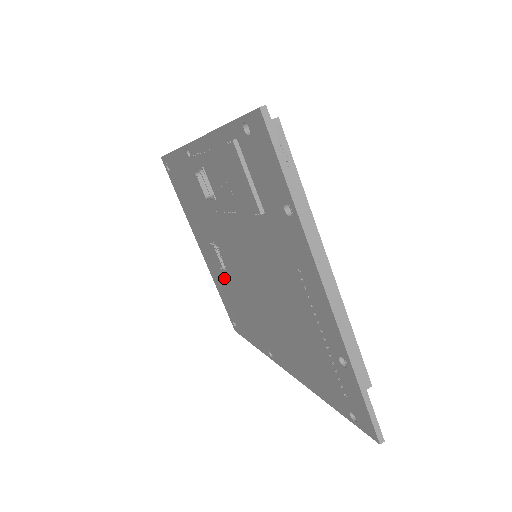
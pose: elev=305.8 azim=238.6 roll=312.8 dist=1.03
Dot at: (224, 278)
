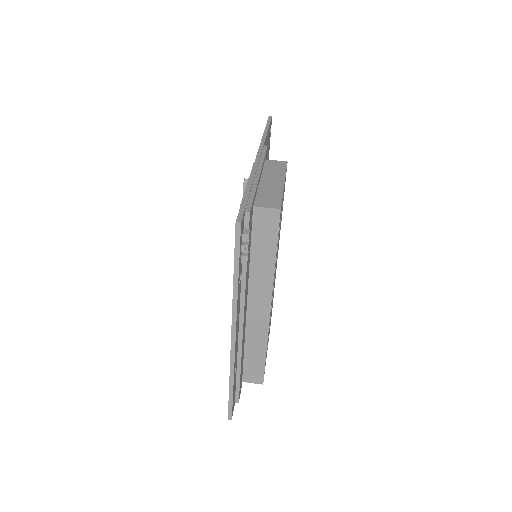
Dot at: occluded
